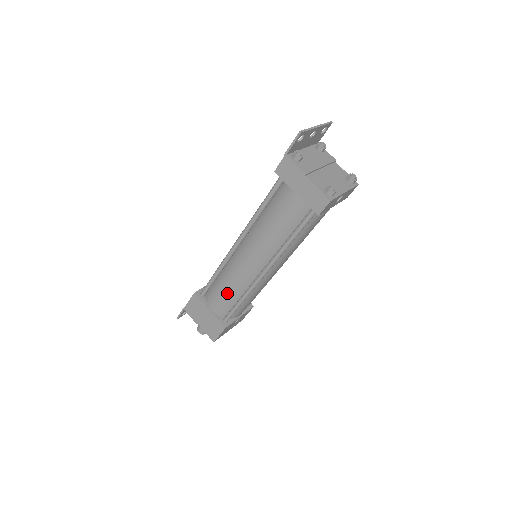
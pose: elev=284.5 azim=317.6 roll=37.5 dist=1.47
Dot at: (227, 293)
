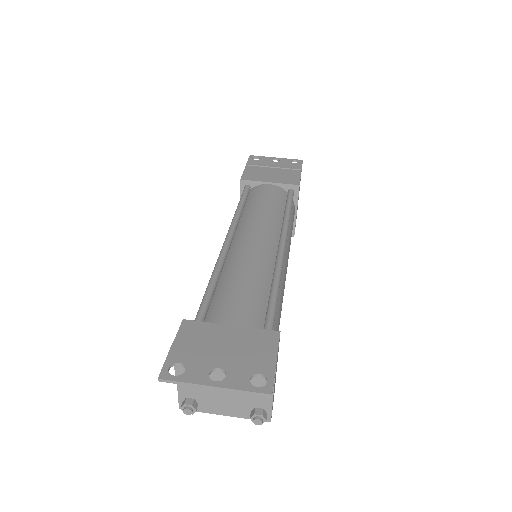
Dot at: occluded
